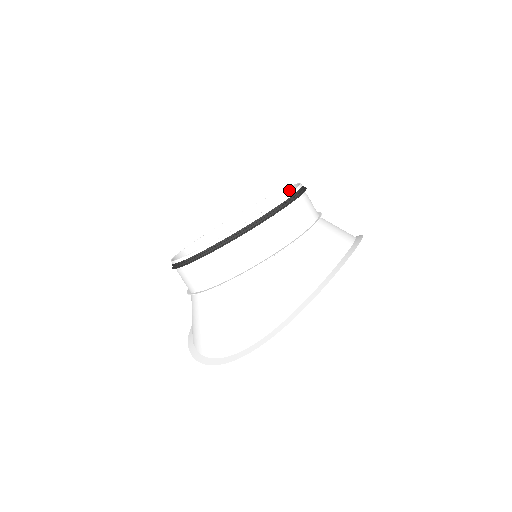
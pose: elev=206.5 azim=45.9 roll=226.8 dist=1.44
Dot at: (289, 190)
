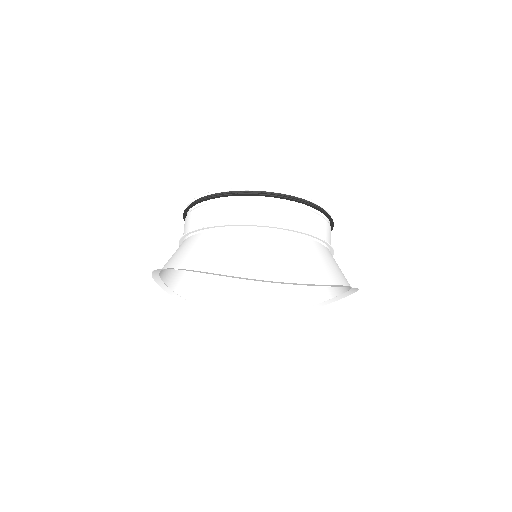
Dot at: occluded
